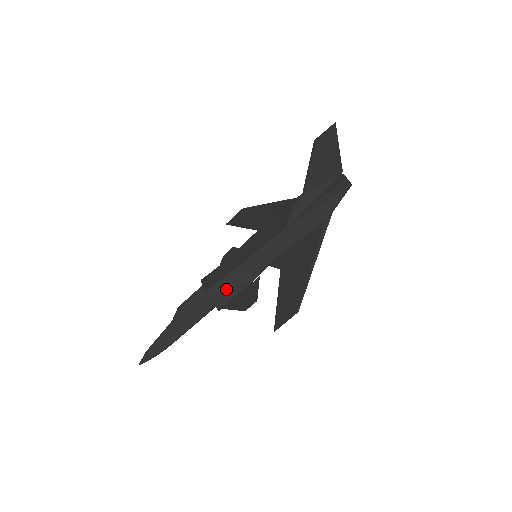
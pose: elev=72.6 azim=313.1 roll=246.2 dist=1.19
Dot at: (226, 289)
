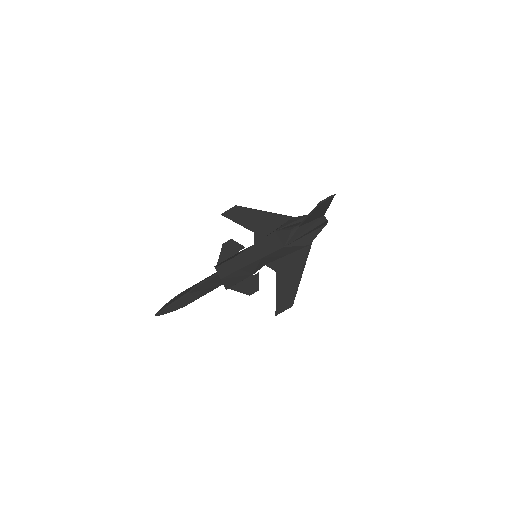
Dot at: (235, 278)
